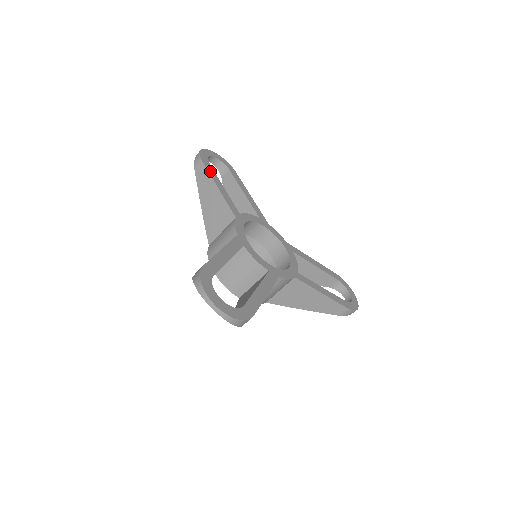
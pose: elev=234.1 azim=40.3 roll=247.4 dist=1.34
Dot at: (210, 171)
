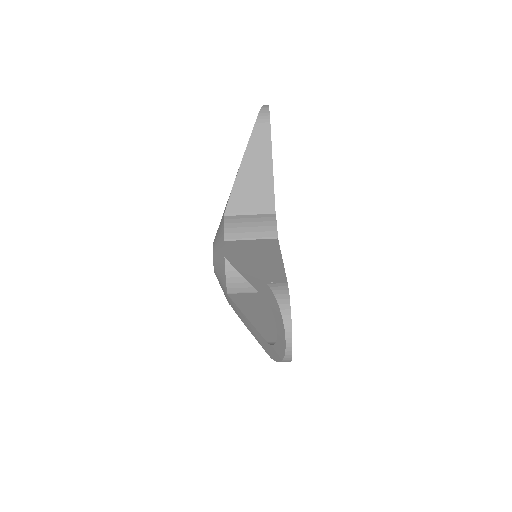
Dot at: occluded
